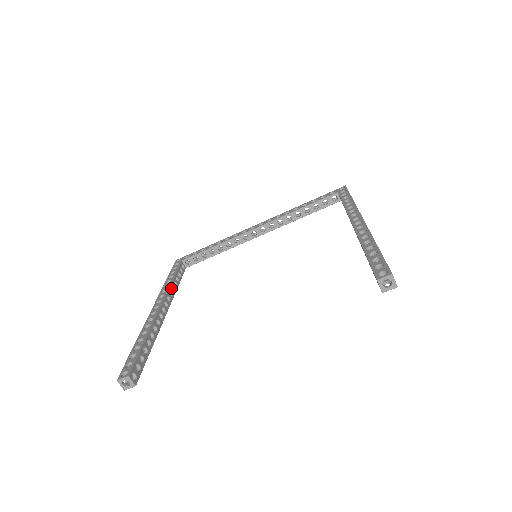
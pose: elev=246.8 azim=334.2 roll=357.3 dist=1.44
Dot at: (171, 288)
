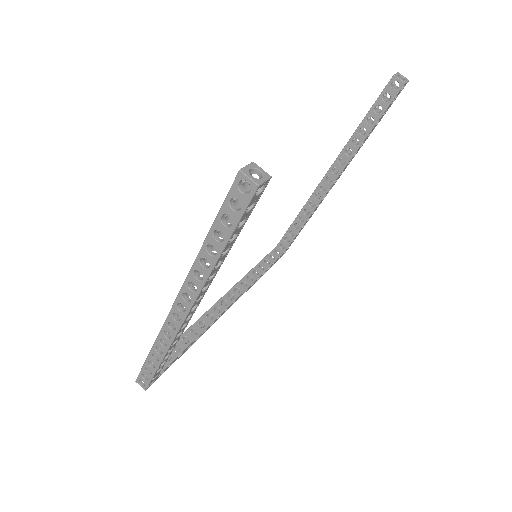
Dot at: occluded
